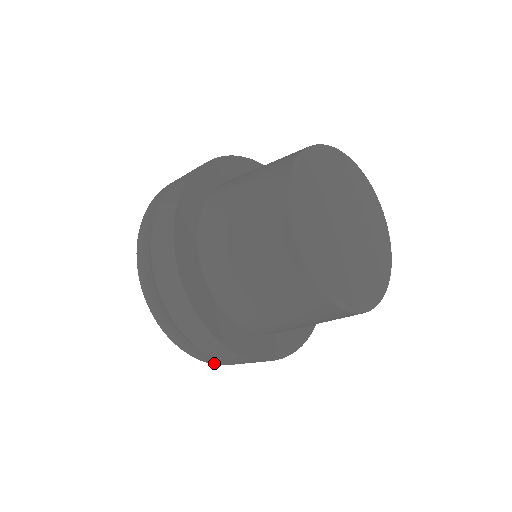
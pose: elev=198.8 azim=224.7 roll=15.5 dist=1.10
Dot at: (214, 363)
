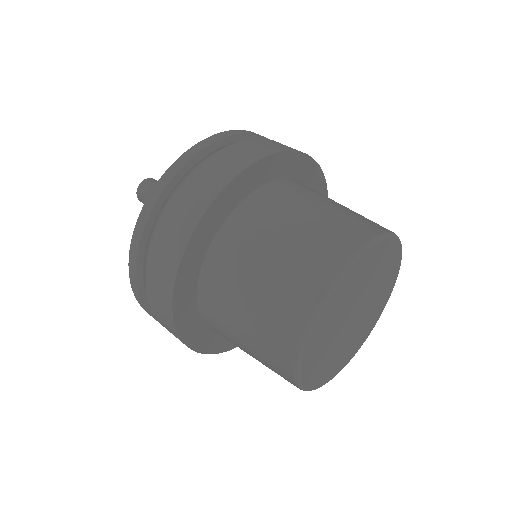
Dot at: occluded
